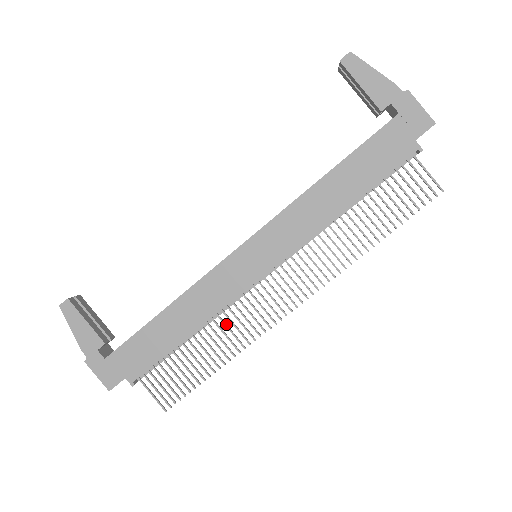
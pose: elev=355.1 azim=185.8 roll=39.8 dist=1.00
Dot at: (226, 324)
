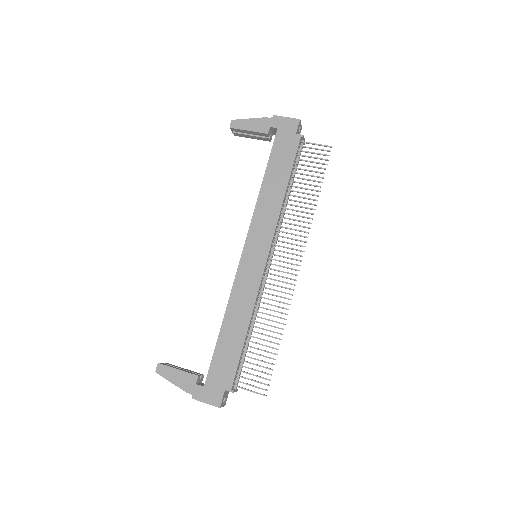
Dot at: (265, 308)
